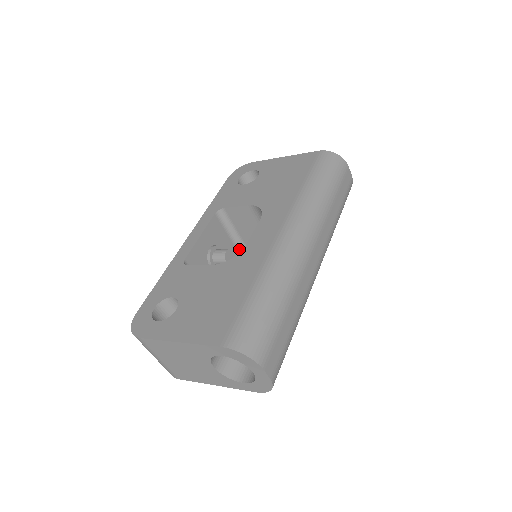
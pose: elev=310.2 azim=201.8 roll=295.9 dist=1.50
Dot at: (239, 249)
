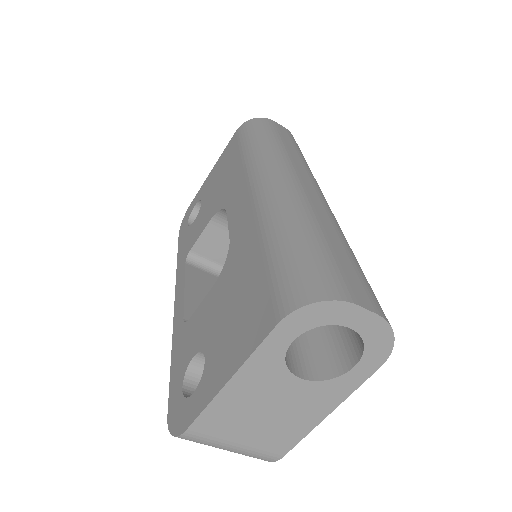
Dot at: occluded
